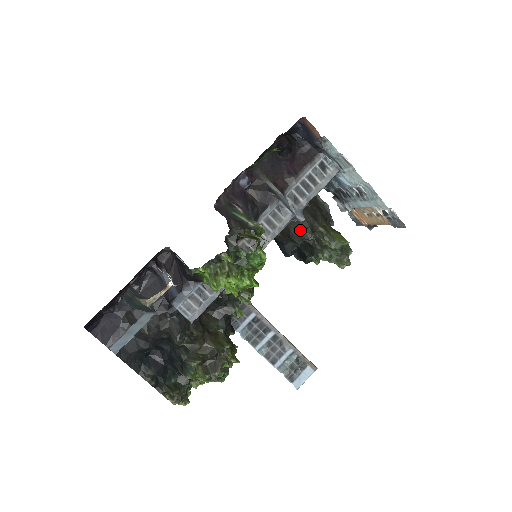
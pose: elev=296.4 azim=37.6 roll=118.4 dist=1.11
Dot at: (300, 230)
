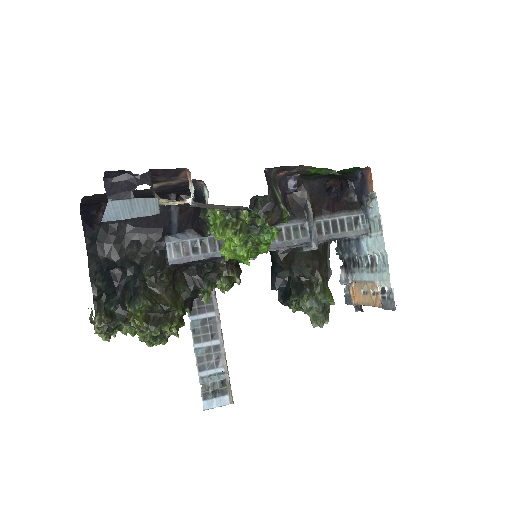
Dot at: (303, 265)
